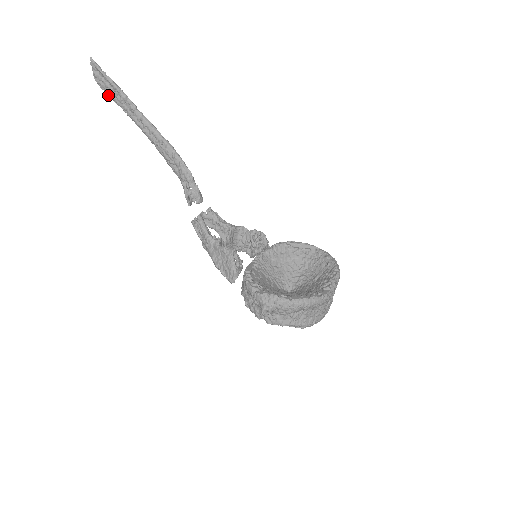
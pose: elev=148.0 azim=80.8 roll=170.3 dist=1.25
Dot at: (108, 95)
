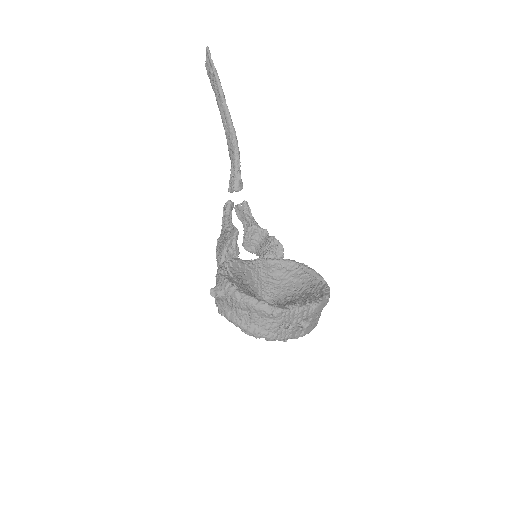
Dot at: (210, 80)
